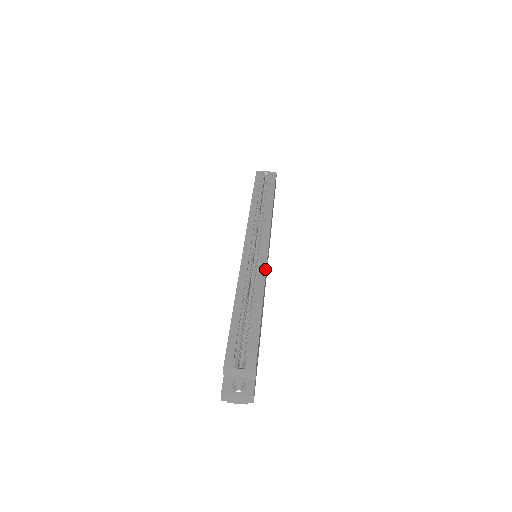
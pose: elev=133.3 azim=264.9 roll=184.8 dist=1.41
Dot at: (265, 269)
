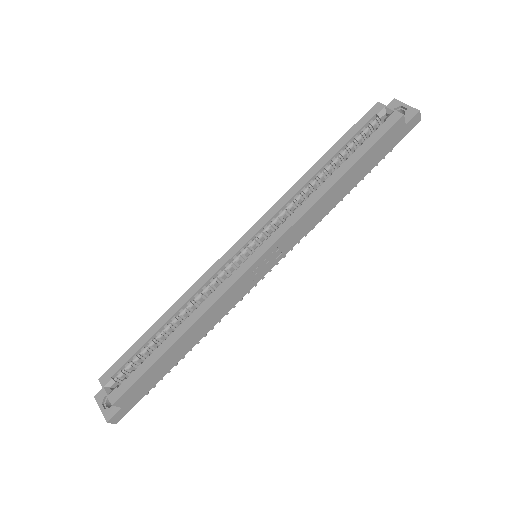
Dot at: (226, 290)
